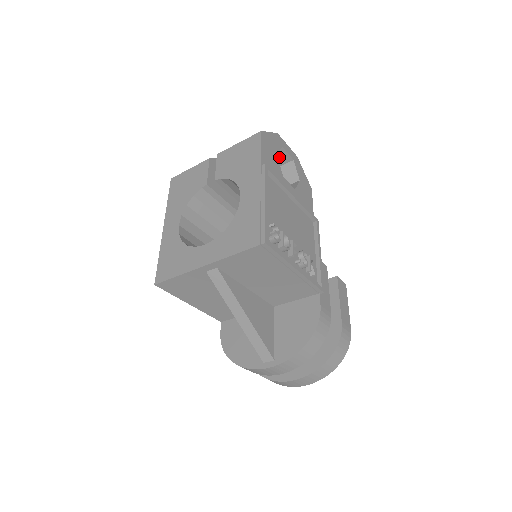
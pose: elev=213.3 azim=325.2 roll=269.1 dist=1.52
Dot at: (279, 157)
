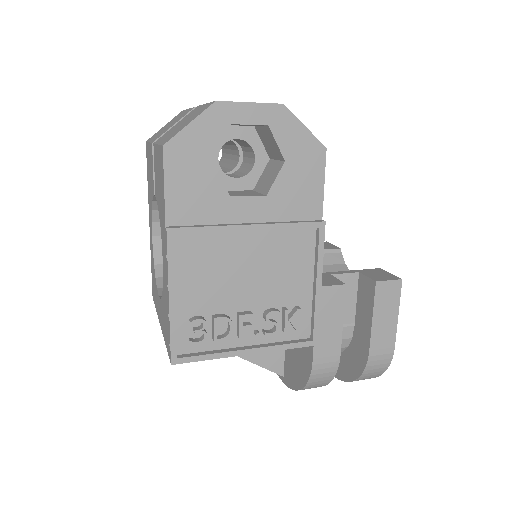
Dot at: occluded
